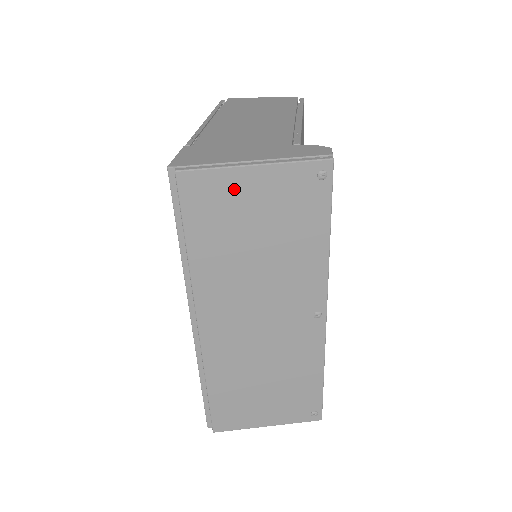
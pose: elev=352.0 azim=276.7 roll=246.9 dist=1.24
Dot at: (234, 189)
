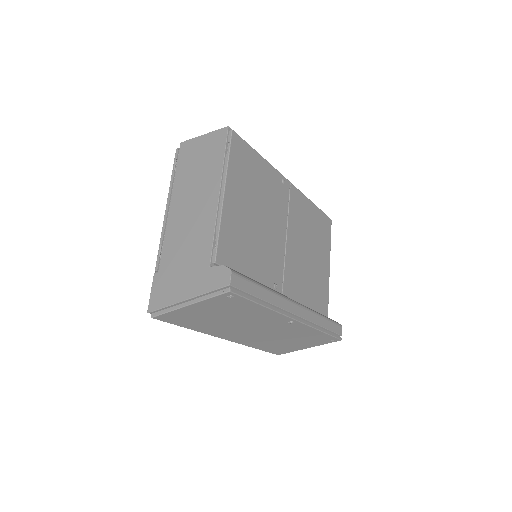
Dot at: (188, 313)
